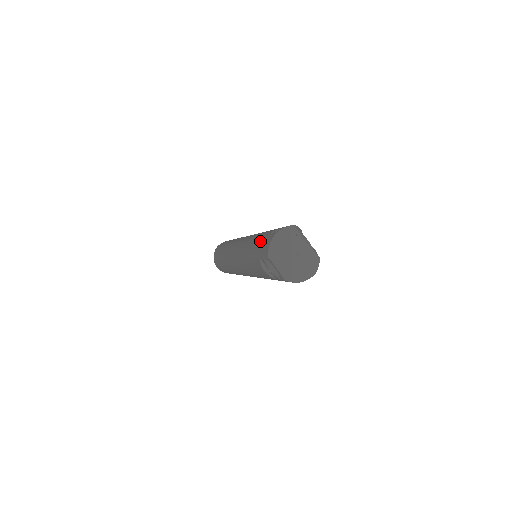
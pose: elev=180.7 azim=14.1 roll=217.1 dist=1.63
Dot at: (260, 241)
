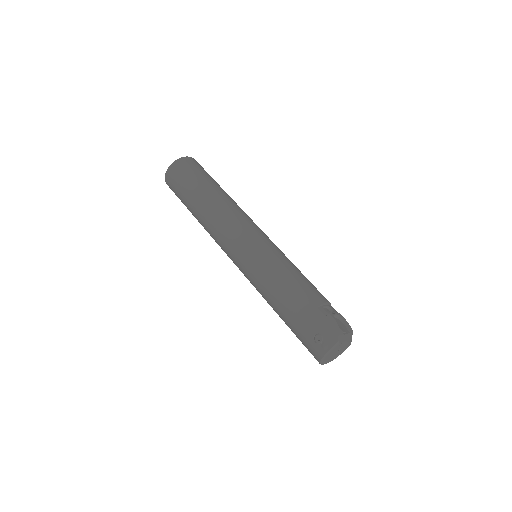
Dot at: (298, 330)
